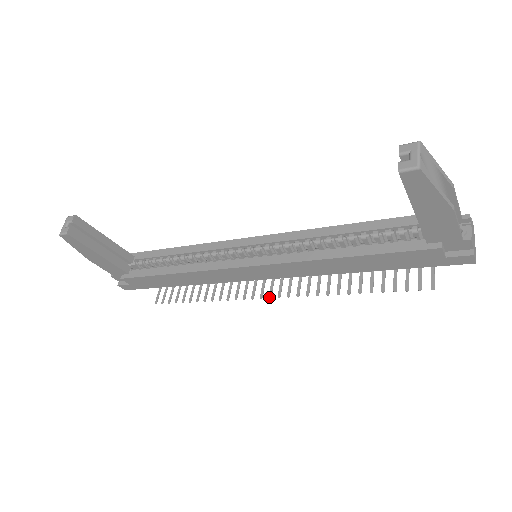
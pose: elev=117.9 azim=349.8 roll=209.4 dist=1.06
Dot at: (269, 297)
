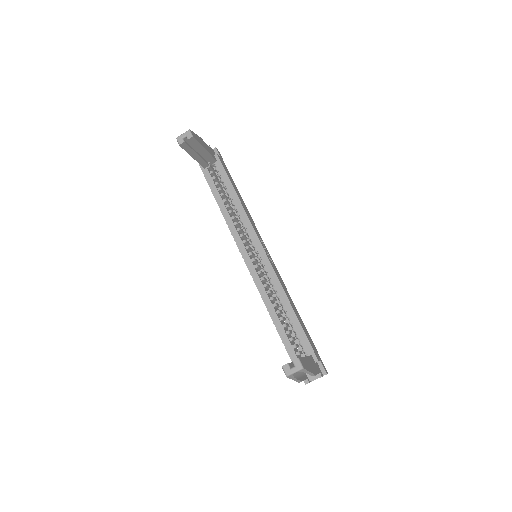
Dot at: occluded
